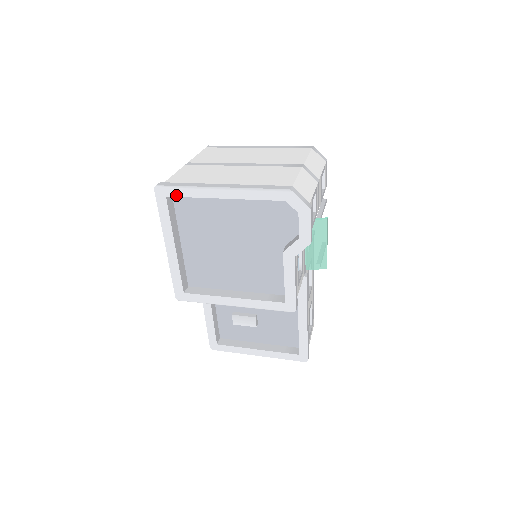
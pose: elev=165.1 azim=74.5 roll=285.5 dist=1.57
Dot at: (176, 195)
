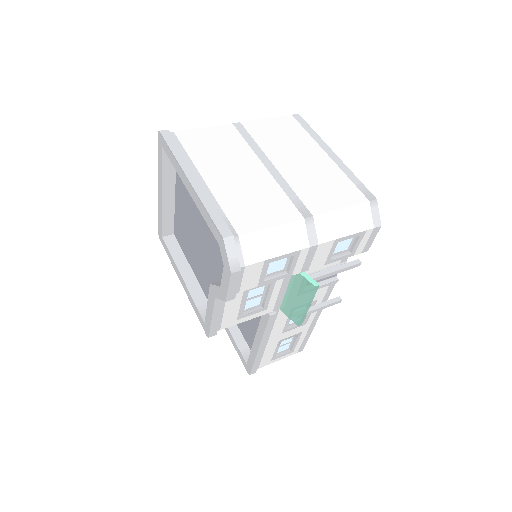
Dot at: (167, 153)
